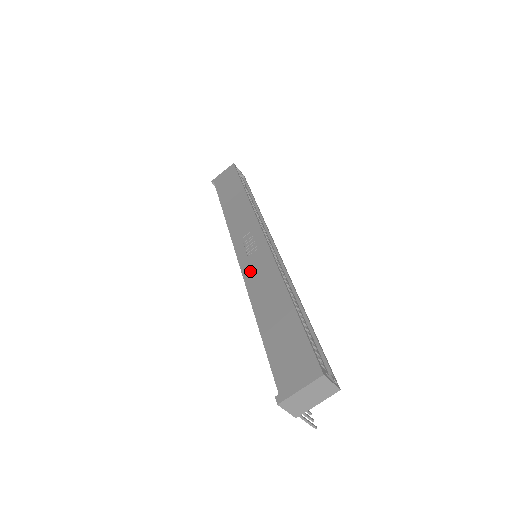
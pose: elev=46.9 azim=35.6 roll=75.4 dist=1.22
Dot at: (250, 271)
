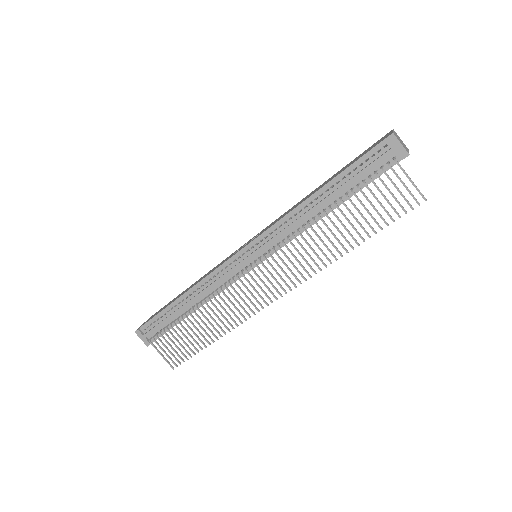
Dot at: occluded
